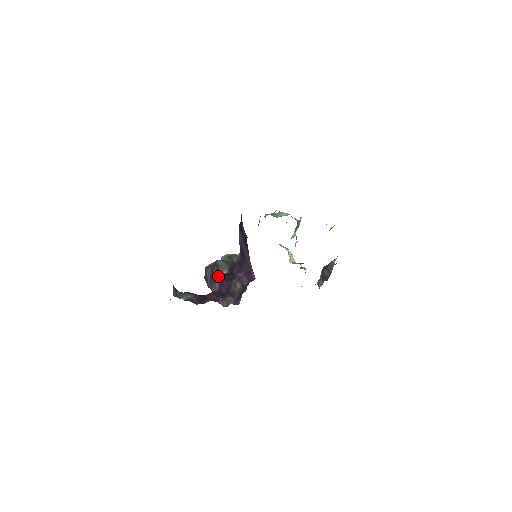
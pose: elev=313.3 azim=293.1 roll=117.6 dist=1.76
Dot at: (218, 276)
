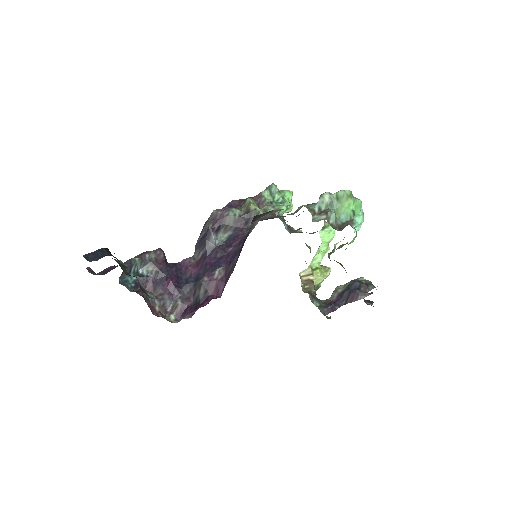
Dot at: (209, 244)
